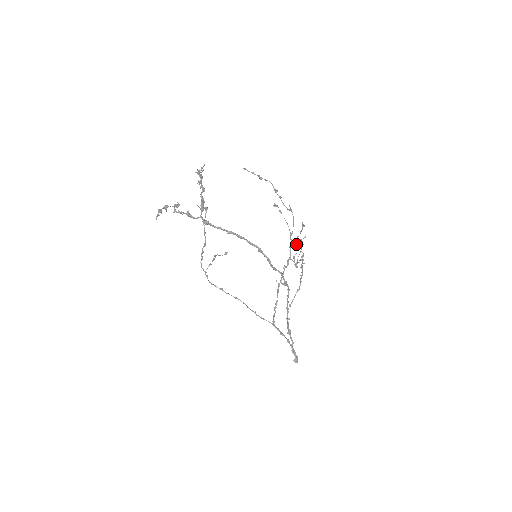
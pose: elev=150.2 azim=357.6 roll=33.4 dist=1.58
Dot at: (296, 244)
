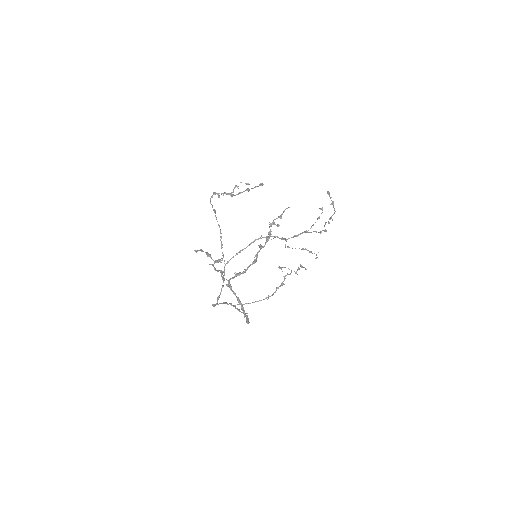
Dot at: (299, 248)
